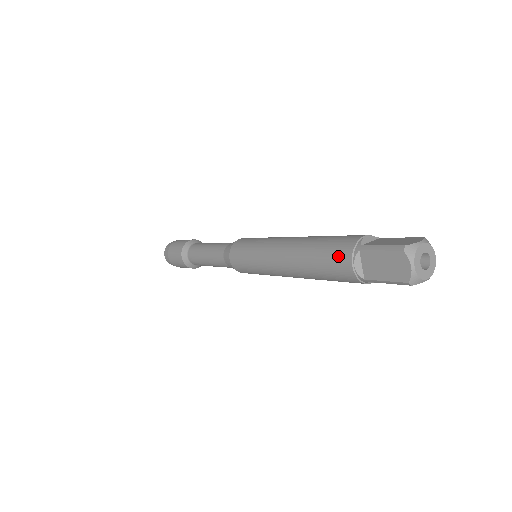
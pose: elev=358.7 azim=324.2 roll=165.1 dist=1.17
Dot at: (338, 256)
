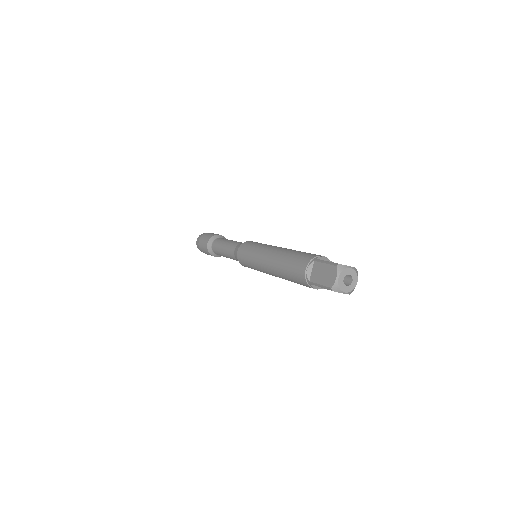
Dot at: (301, 261)
